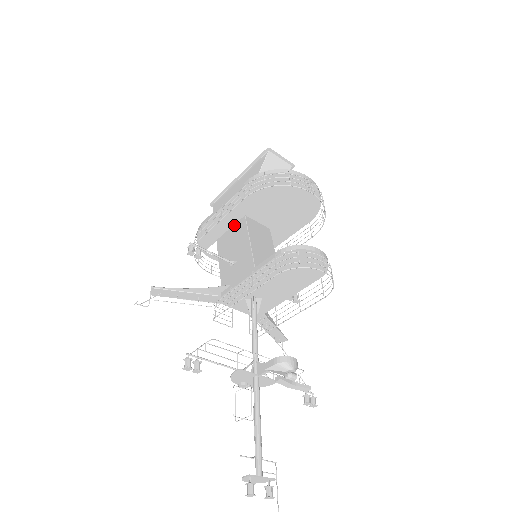
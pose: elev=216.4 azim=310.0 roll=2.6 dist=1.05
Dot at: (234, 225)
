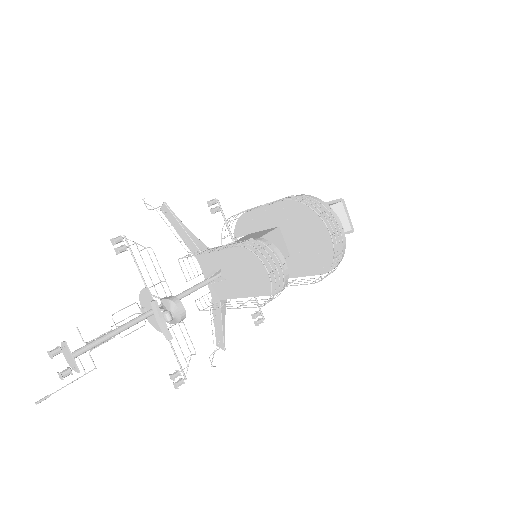
Dot at: (267, 229)
